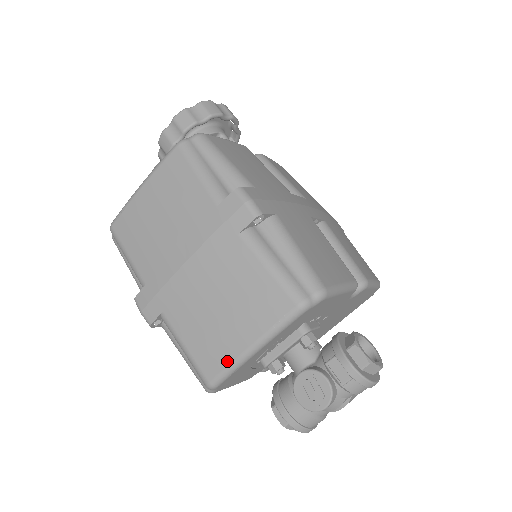
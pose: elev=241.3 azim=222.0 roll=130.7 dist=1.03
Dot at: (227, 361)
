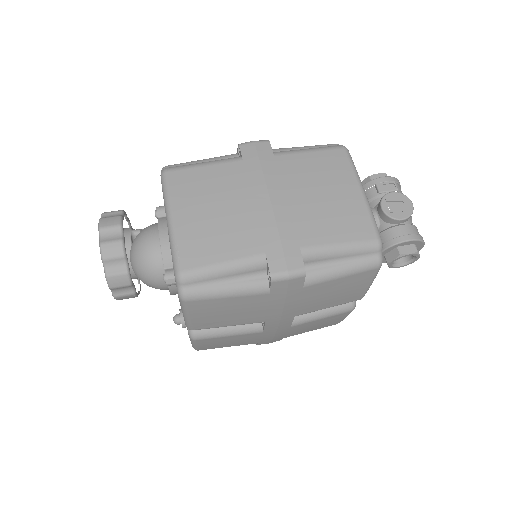
Dot at: (365, 212)
